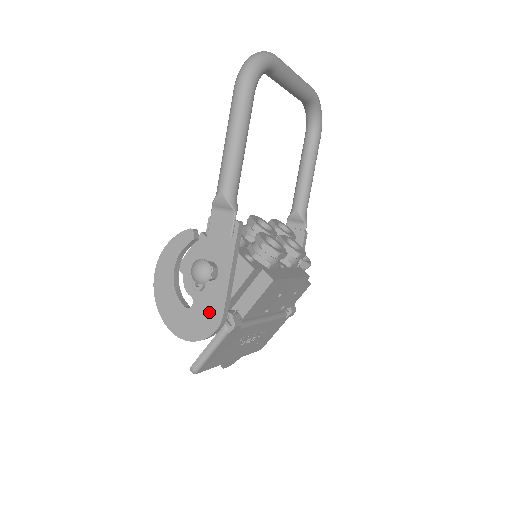
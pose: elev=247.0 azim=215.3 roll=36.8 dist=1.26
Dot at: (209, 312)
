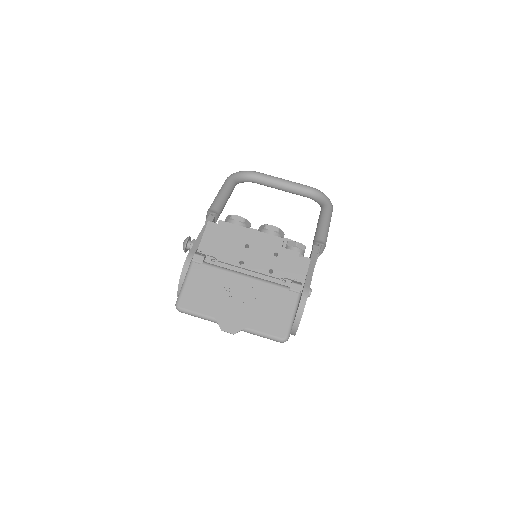
Dot at: occluded
